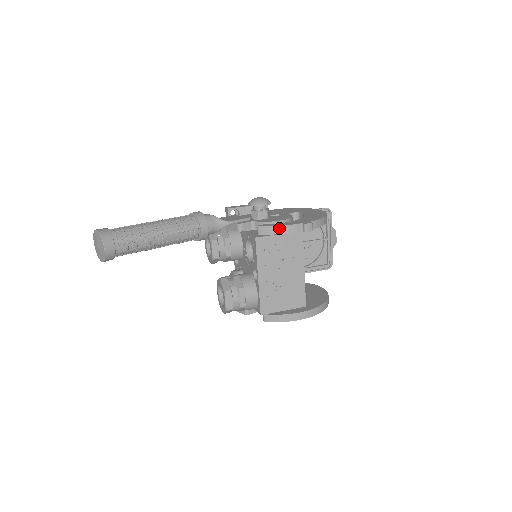
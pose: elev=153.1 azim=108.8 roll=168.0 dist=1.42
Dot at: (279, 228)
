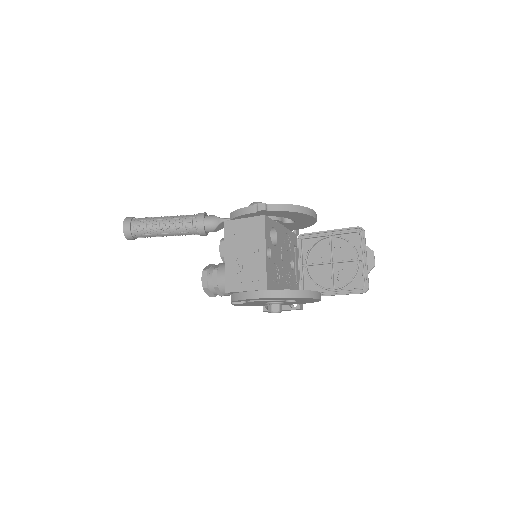
Dot at: (240, 211)
